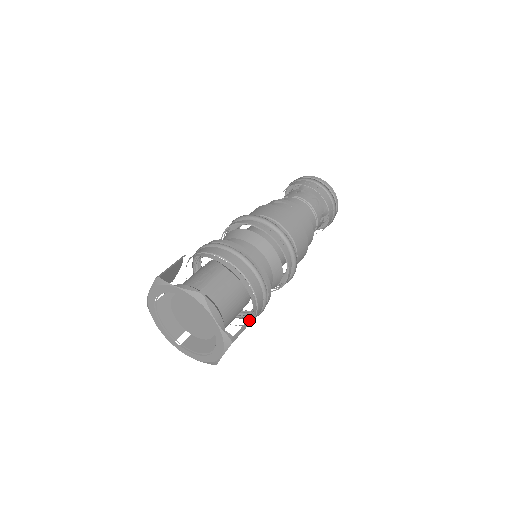
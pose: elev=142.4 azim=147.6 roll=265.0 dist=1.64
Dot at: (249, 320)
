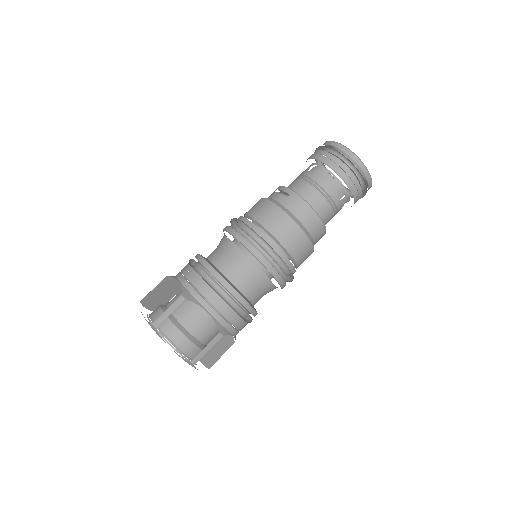
Dot at: (213, 341)
